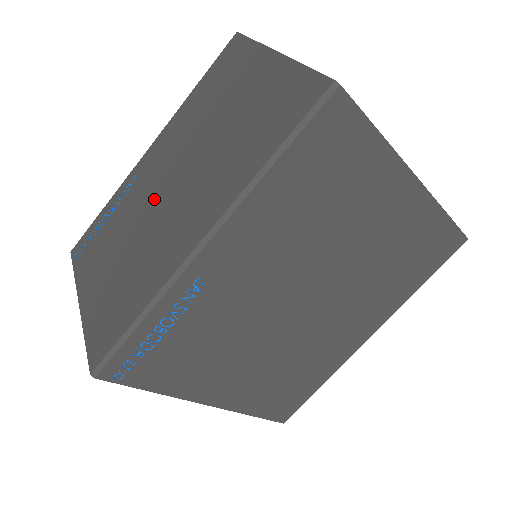
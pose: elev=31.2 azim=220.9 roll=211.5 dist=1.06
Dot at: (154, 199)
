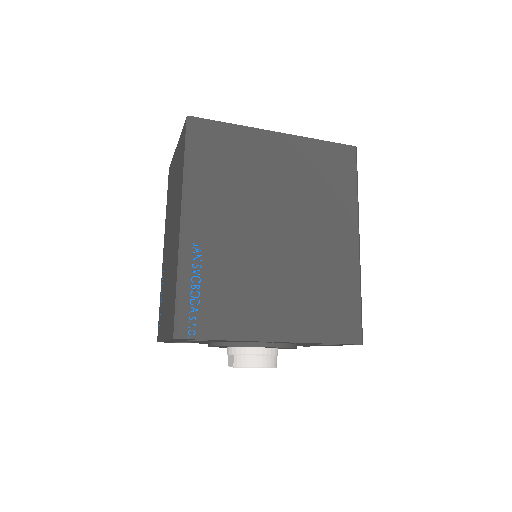
Dot at: (169, 253)
